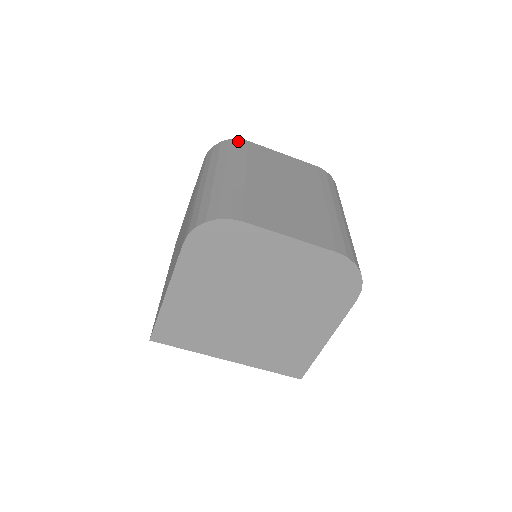
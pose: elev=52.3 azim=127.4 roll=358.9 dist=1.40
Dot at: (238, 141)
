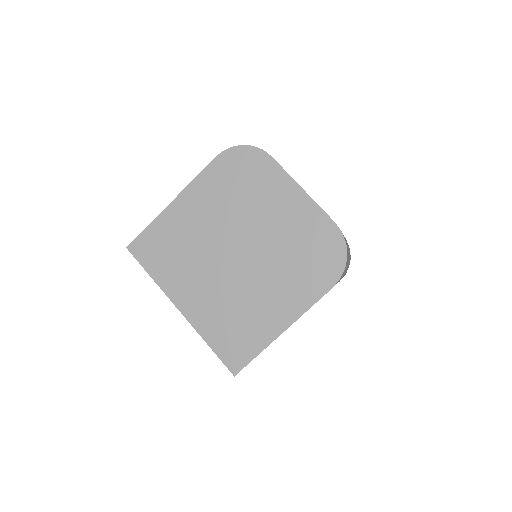
Dot at: occluded
